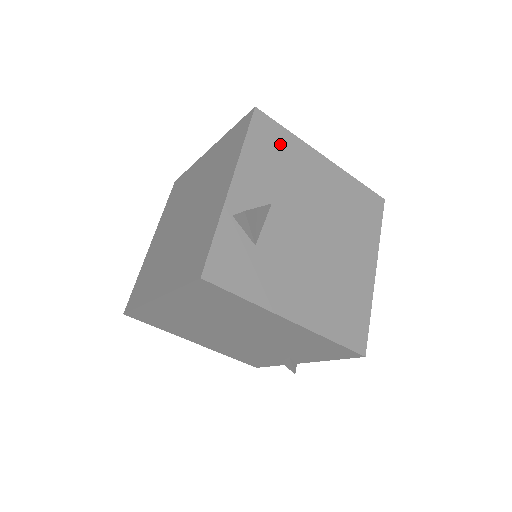
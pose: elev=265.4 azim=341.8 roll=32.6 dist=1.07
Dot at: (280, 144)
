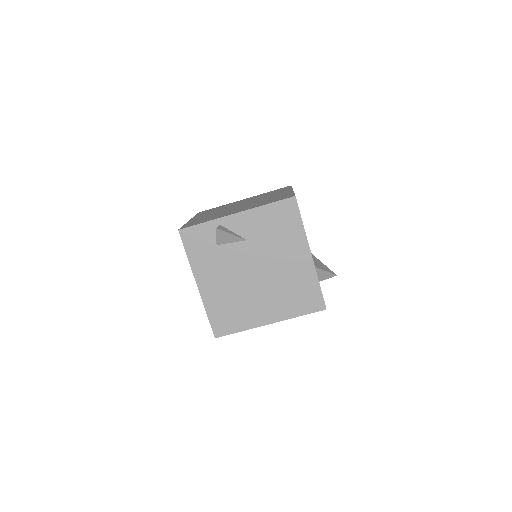
Dot at: (288, 223)
